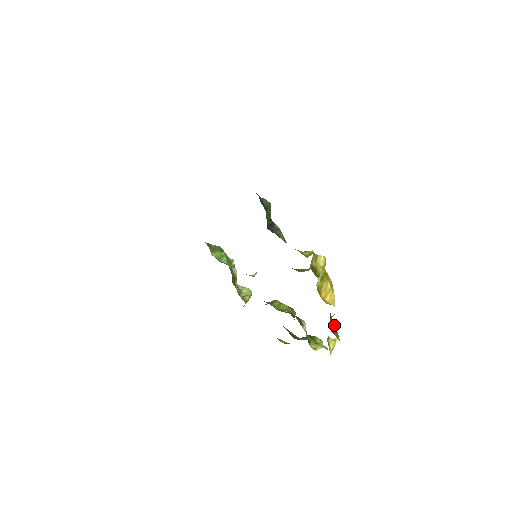
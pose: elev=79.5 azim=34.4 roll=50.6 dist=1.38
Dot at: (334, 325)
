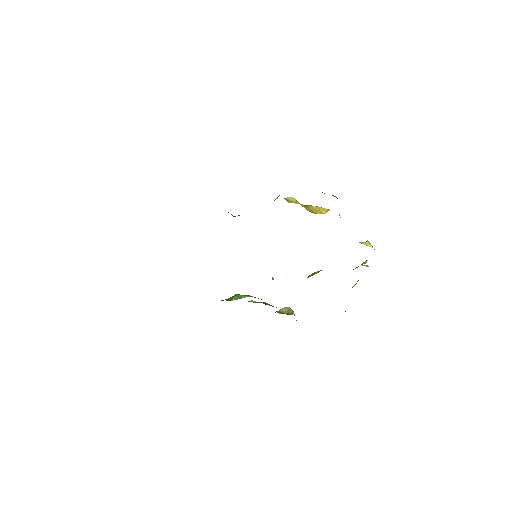
Dot at: occluded
